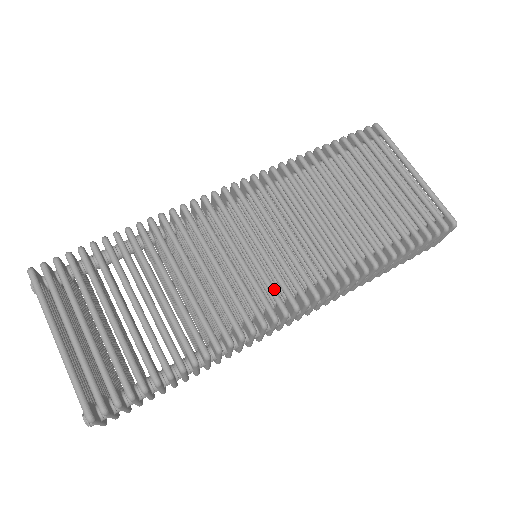
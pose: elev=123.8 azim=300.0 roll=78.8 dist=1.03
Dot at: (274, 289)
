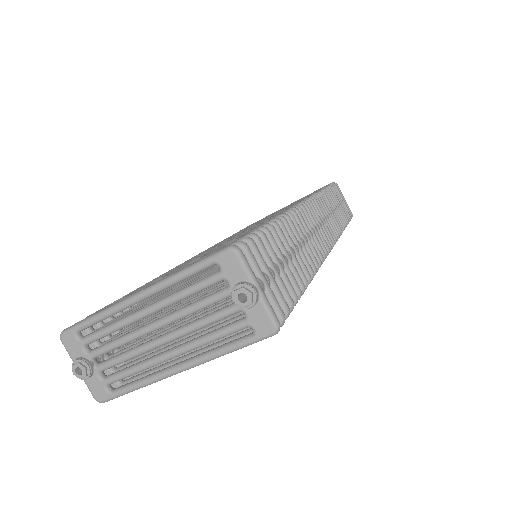
Dot at: occluded
